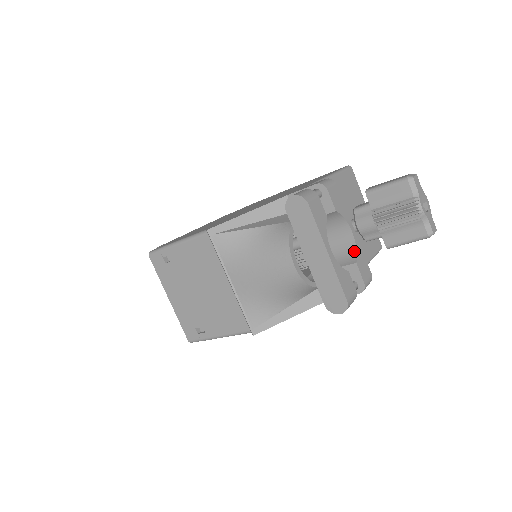
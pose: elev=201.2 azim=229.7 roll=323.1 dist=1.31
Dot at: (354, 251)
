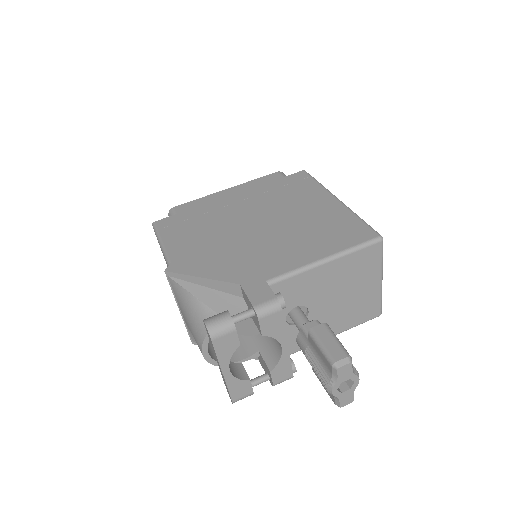
Dot at: (277, 360)
